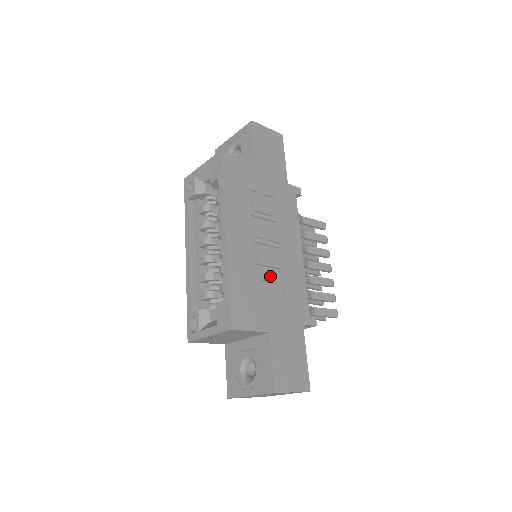
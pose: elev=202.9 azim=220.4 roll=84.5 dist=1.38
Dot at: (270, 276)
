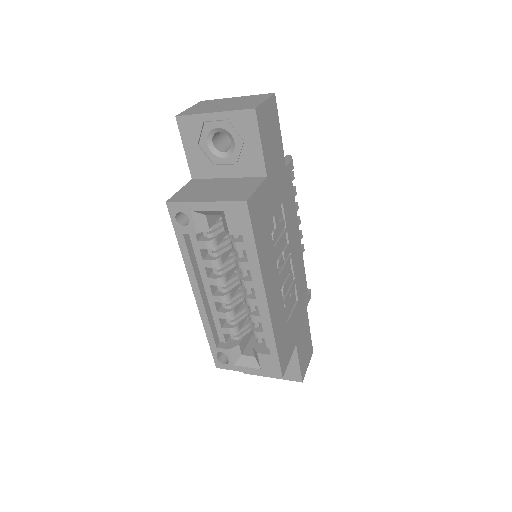
Dot at: (290, 296)
